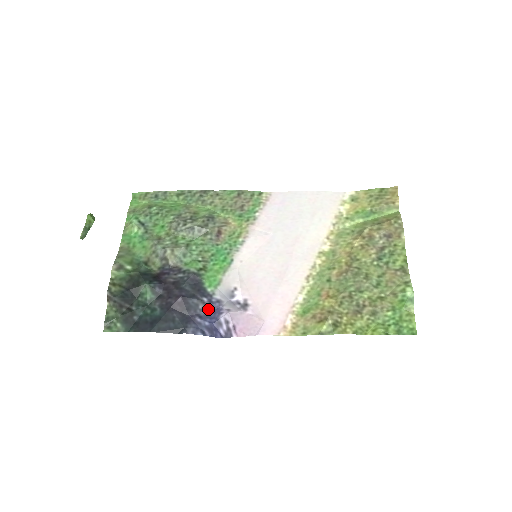
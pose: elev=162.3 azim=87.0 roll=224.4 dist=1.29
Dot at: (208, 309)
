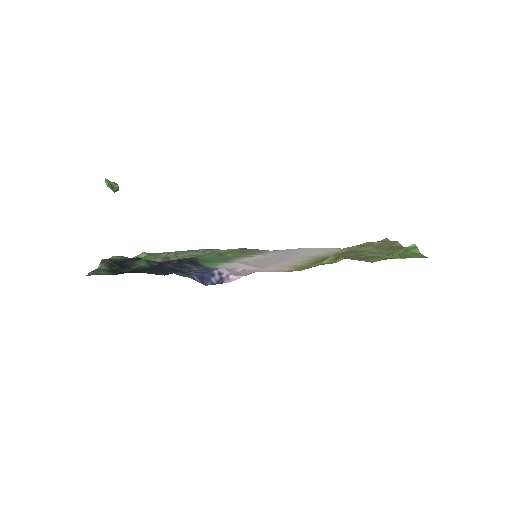
Dot at: (202, 271)
